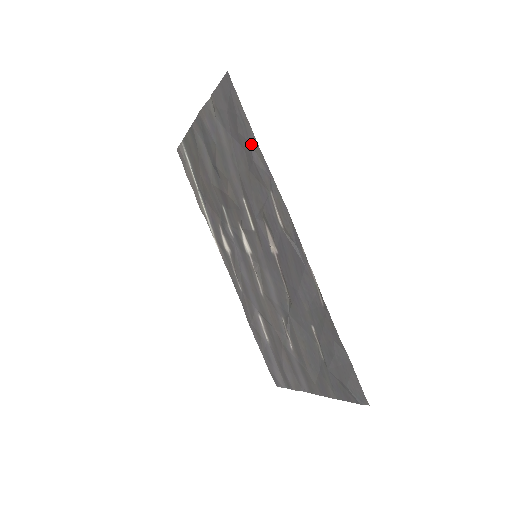
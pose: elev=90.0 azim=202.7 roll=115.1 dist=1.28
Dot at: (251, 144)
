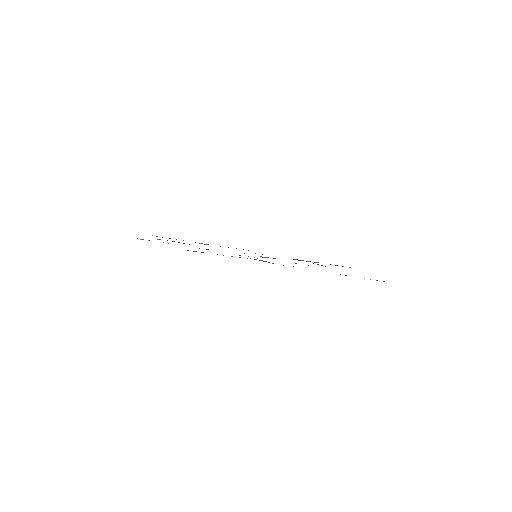
Dot at: occluded
